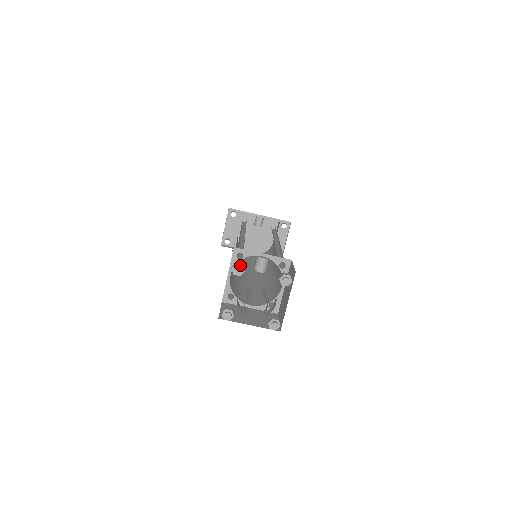
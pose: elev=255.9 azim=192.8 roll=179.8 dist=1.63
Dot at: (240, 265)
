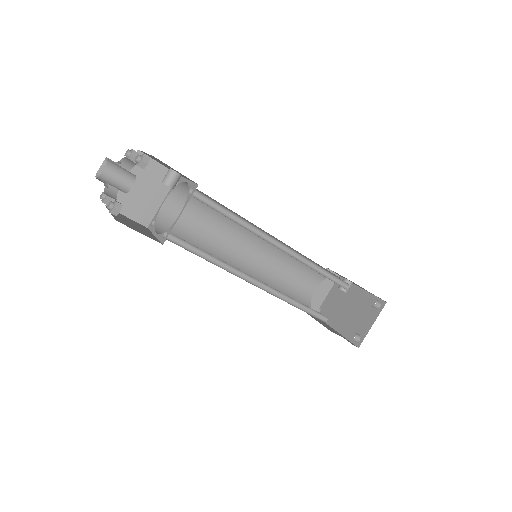
Dot at: (132, 150)
